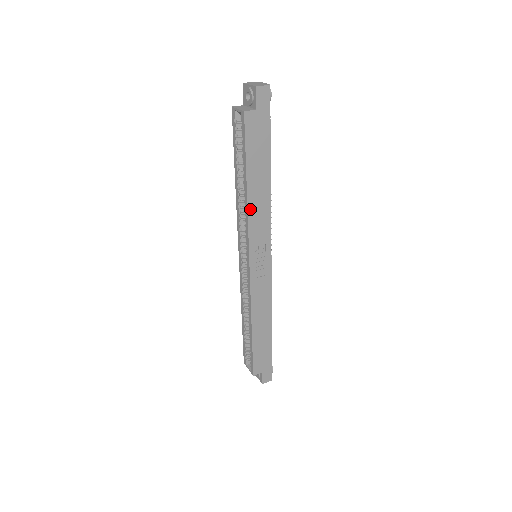
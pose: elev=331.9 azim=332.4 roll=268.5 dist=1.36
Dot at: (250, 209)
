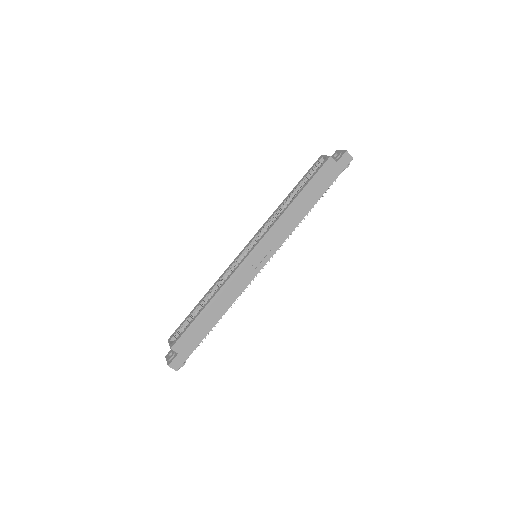
Dot at: (285, 214)
